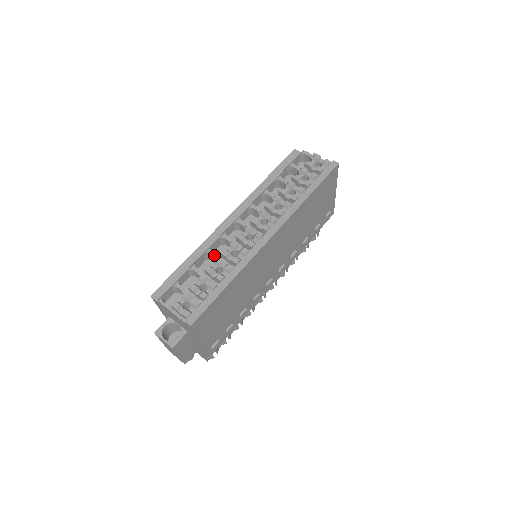
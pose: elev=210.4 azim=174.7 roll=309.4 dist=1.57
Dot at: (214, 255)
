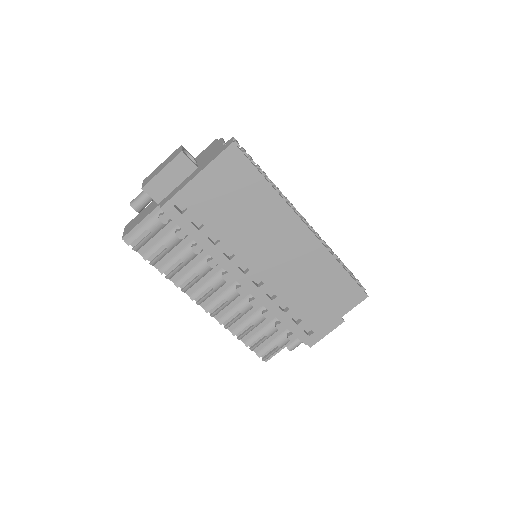
Dot at: occluded
